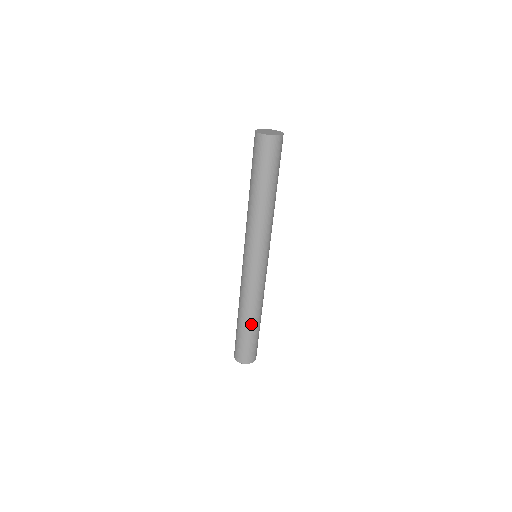
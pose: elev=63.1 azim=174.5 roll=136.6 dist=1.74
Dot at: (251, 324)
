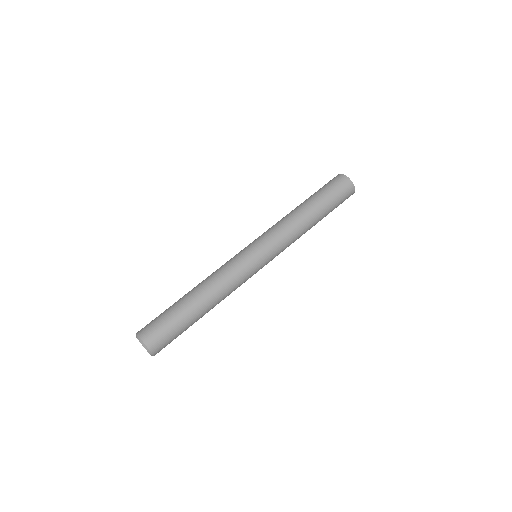
Dot at: (188, 297)
